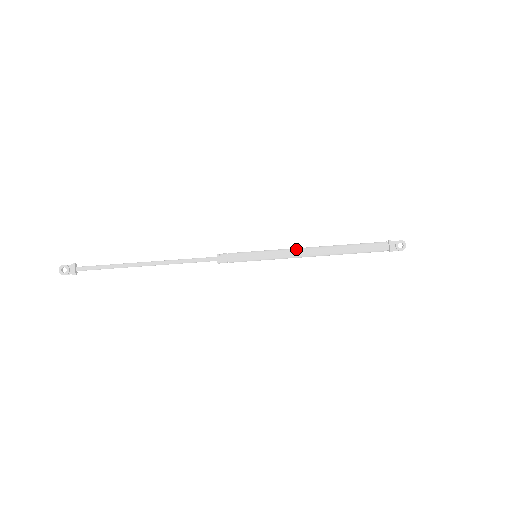
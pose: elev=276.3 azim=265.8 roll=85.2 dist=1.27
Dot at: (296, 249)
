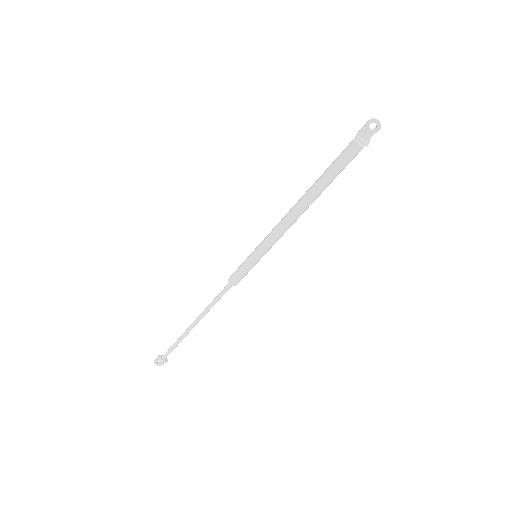
Dot at: (279, 226)
